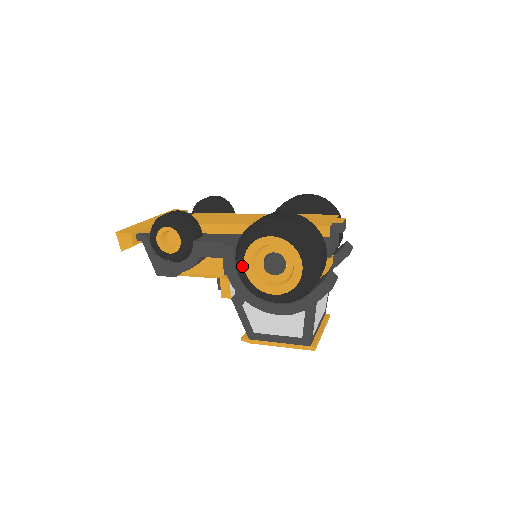
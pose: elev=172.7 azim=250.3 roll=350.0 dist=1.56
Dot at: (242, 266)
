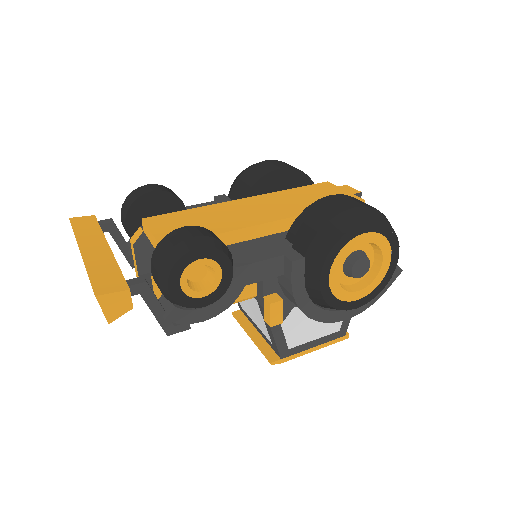
Dot at: (327, 280)
